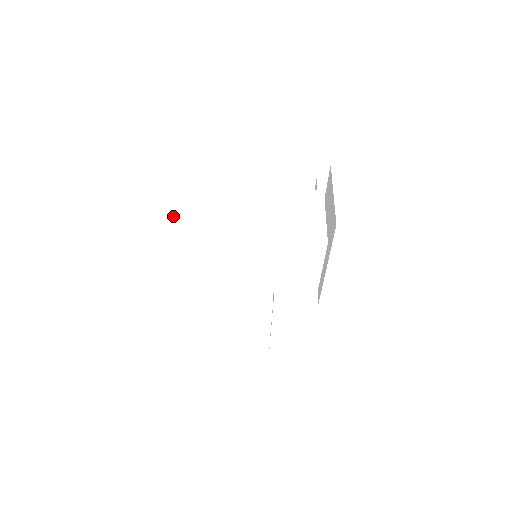
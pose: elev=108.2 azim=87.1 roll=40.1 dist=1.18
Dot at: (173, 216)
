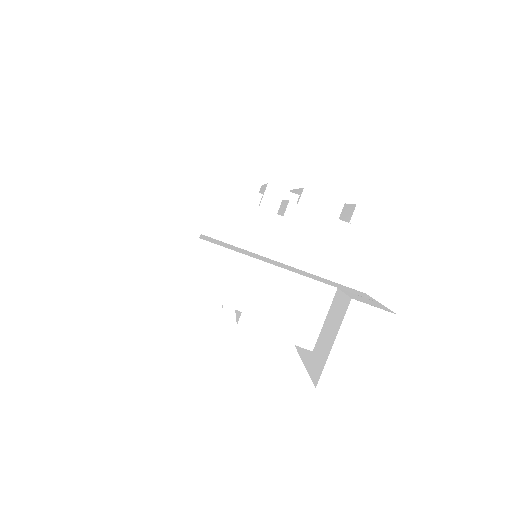
Dot at: (174, 194)
